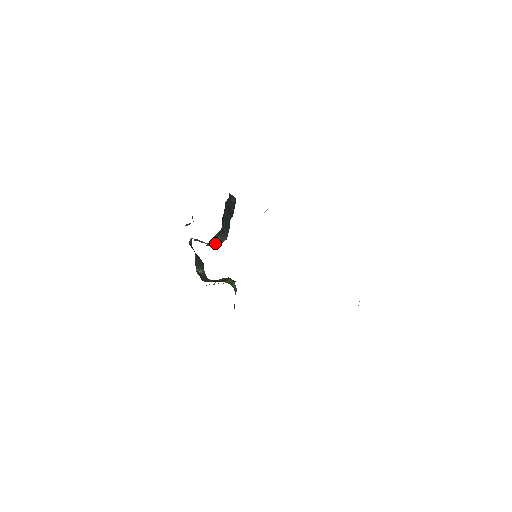
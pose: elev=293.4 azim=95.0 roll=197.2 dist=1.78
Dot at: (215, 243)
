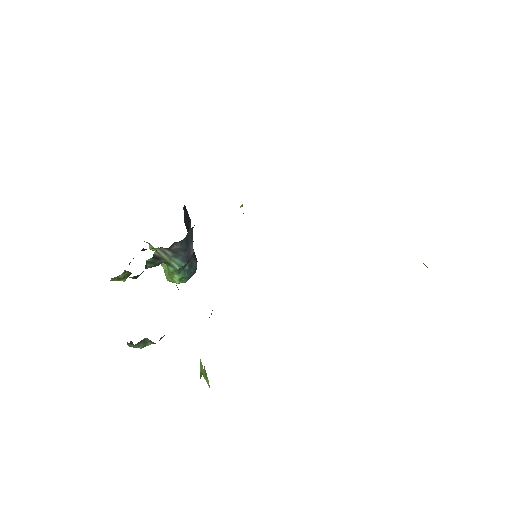
Dot at: (188, 257)
